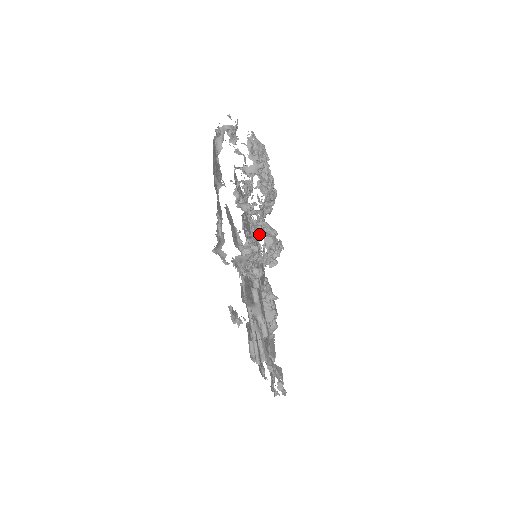
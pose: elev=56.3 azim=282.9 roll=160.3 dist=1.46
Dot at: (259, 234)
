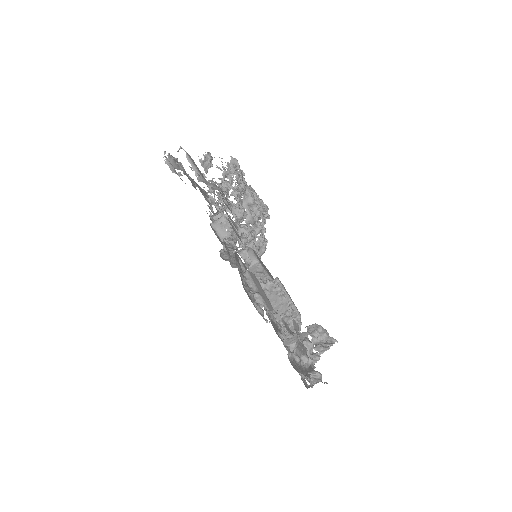
Dot at: occluded
